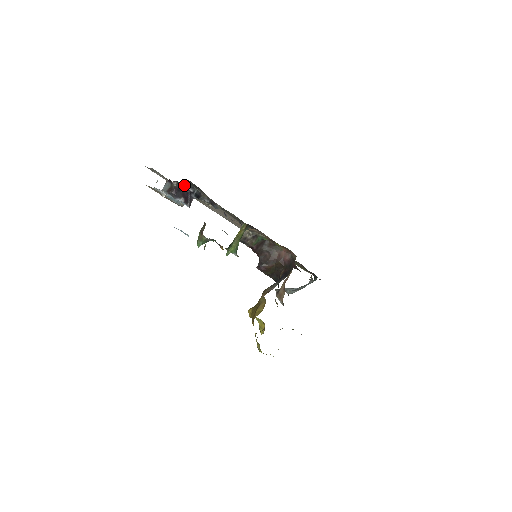
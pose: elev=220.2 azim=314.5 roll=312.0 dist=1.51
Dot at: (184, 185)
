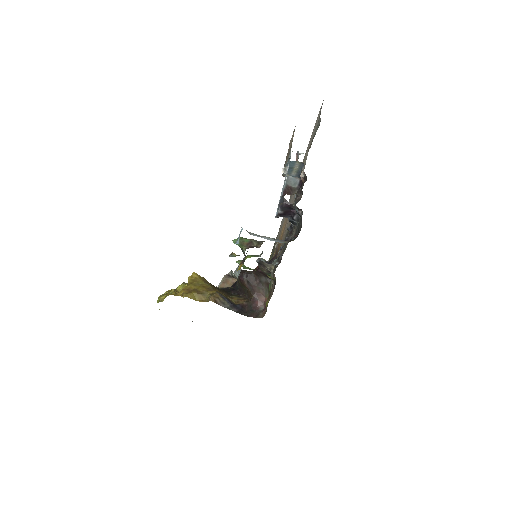
Dot at: (298, 211)
